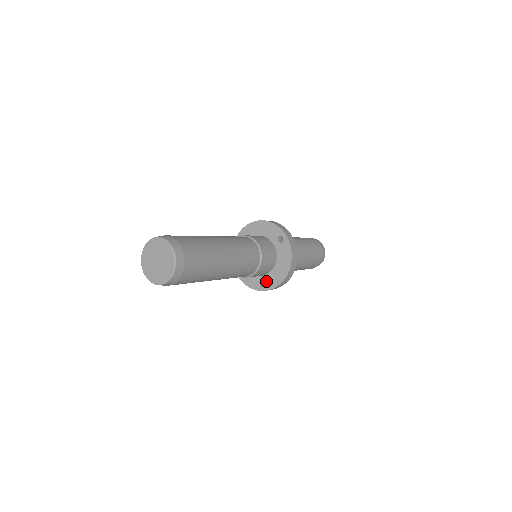
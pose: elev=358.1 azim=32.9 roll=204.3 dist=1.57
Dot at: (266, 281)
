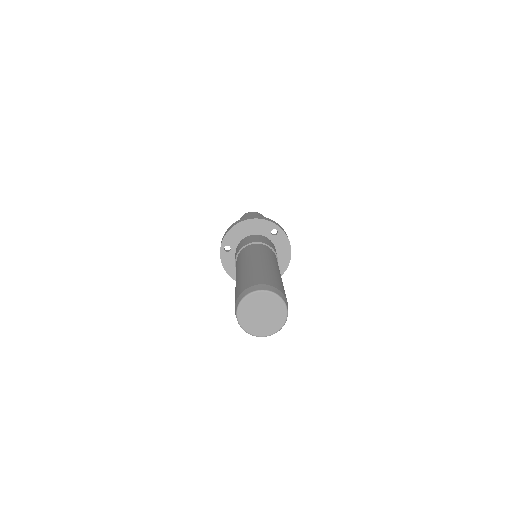
Dot at: occluded
